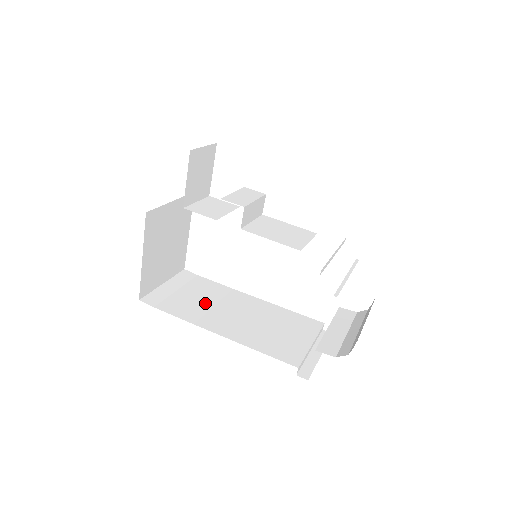
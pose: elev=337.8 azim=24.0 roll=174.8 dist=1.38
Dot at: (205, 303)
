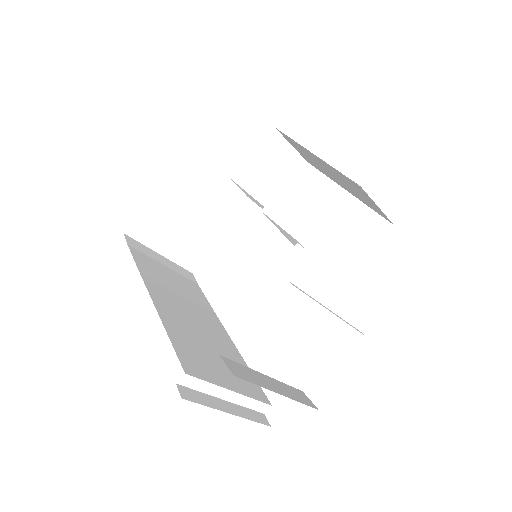
Dot at: (174, 286)
